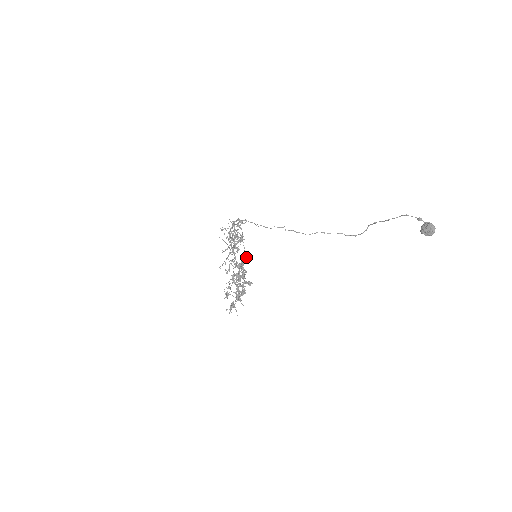
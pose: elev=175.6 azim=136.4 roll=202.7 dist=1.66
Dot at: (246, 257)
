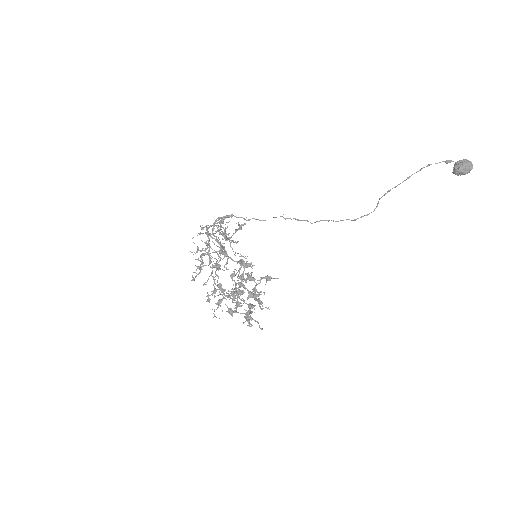
Dot at: occluded
